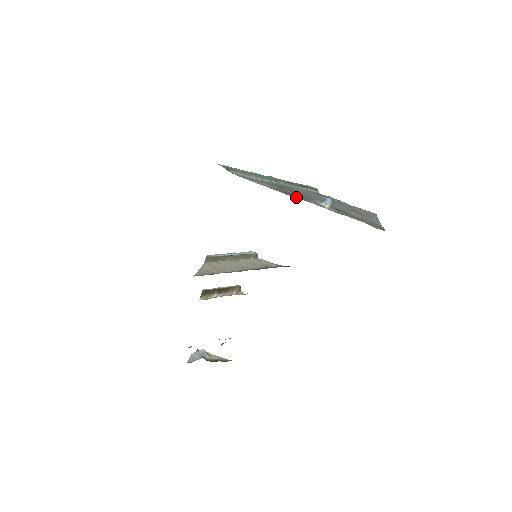
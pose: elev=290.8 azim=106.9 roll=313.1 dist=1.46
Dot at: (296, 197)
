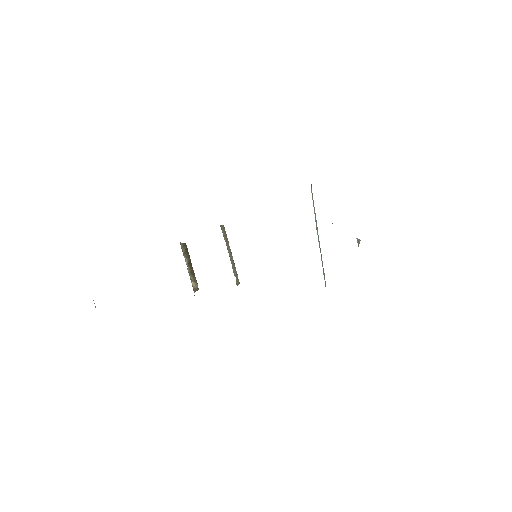
Dot at: occluded
